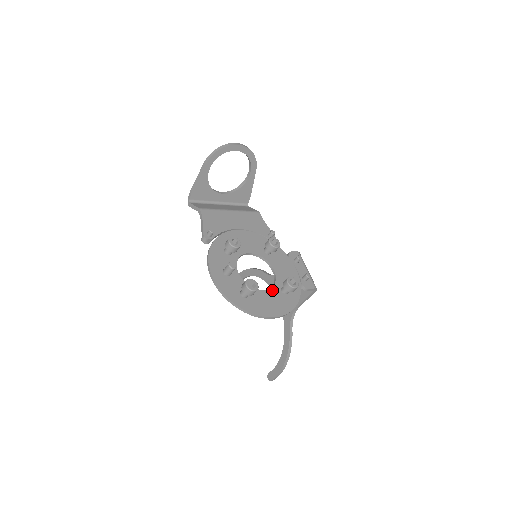
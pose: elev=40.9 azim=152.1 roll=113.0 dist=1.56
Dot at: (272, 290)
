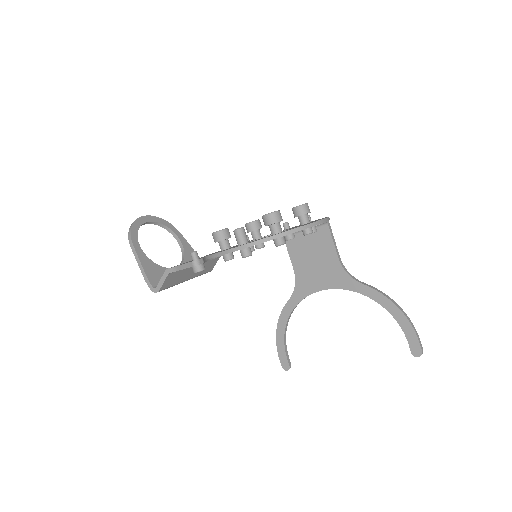
Dot at: occluded
